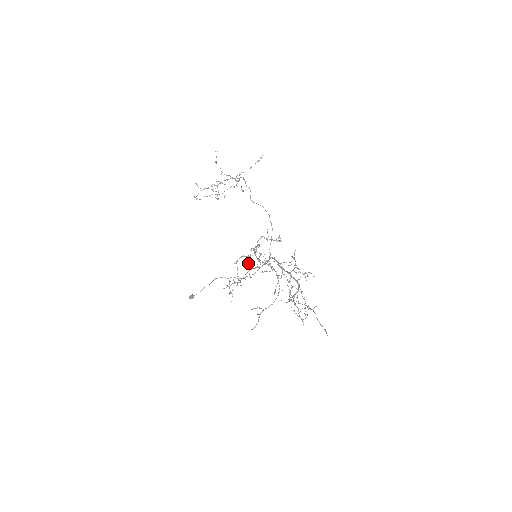
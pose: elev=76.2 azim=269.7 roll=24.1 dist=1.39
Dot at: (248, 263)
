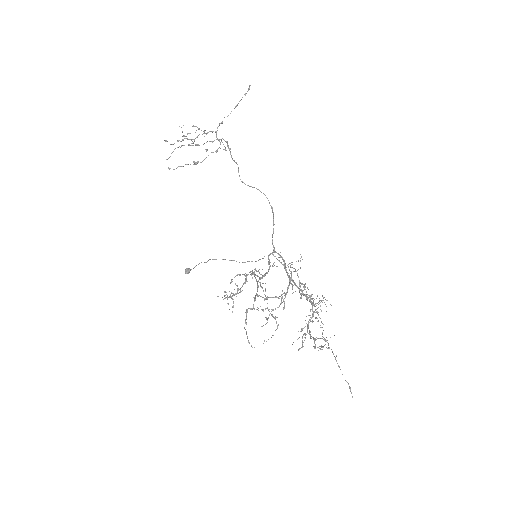
Dot at: occluded
